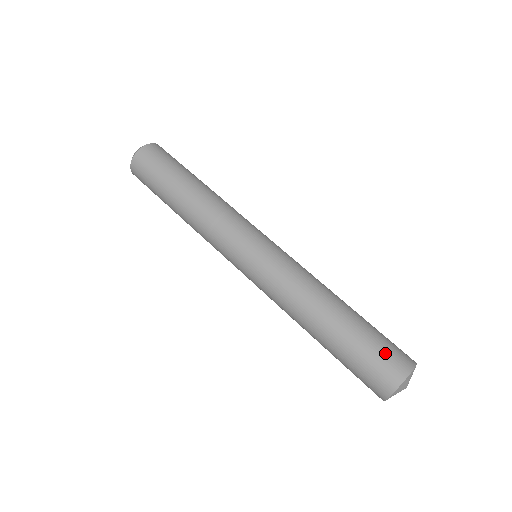
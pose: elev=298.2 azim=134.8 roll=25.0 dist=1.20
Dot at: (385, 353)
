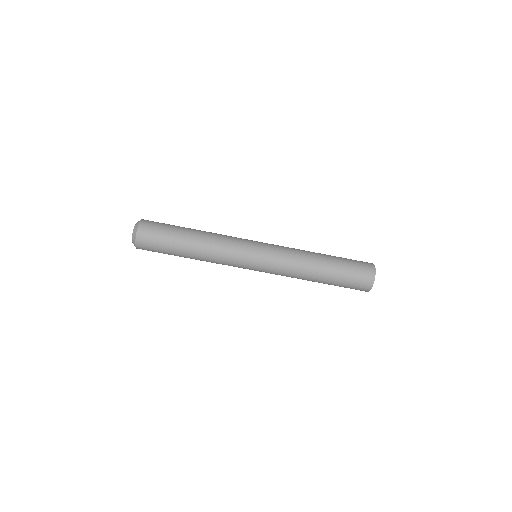
Dot at: (359, 268)
